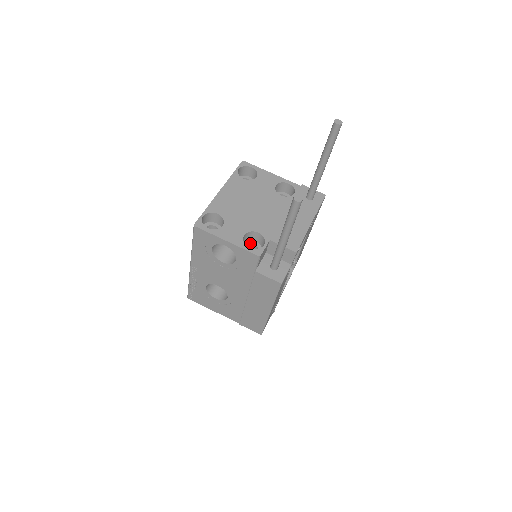
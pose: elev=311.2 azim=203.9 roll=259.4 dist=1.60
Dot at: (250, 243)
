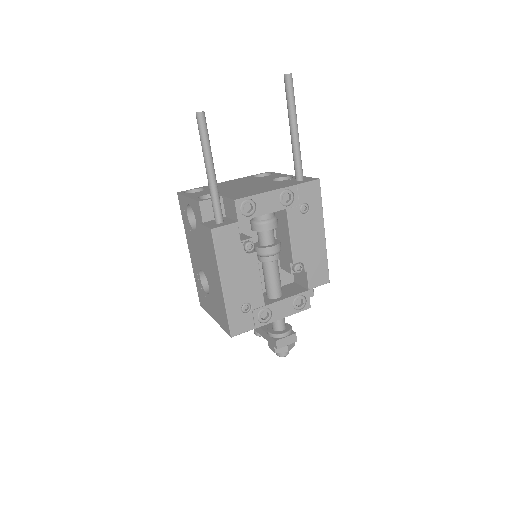
Dot at: occluded
